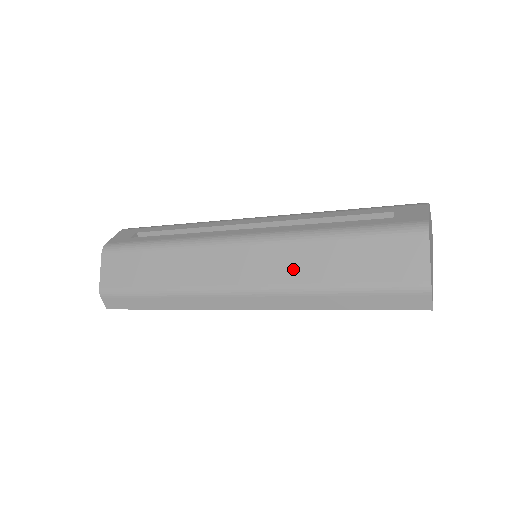
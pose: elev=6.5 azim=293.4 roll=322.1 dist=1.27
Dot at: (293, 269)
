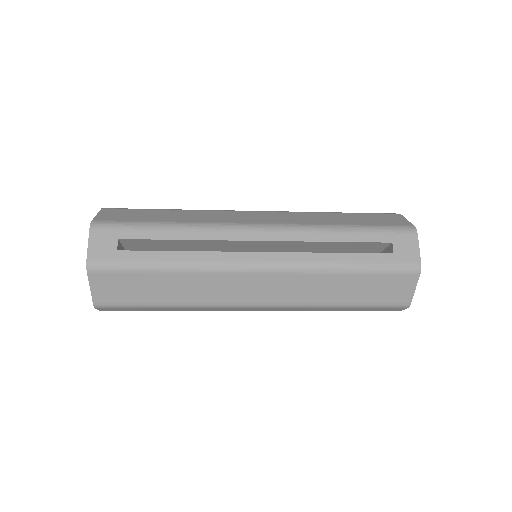
Dot at: (308, 293)
